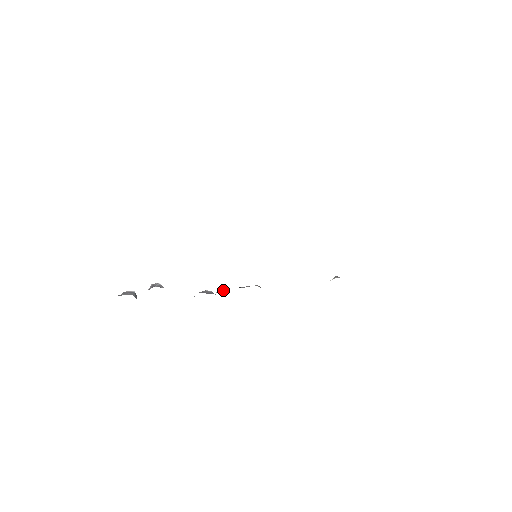
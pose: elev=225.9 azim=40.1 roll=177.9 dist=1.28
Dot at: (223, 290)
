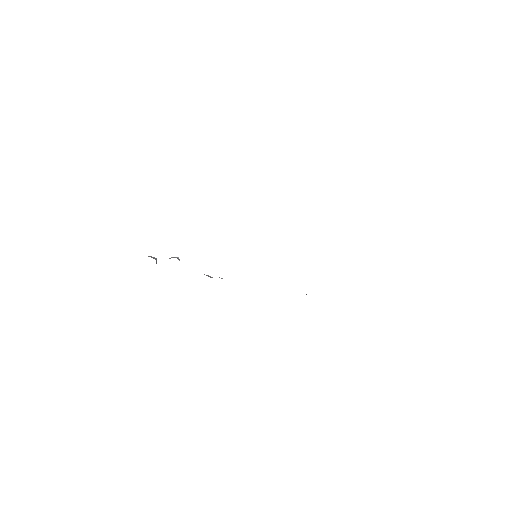
Dot at: (222, 278)
